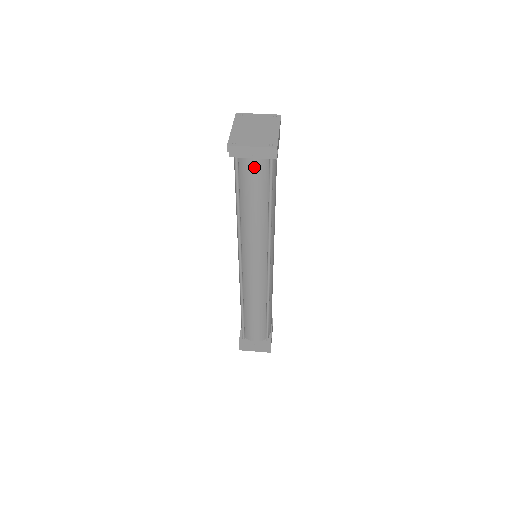
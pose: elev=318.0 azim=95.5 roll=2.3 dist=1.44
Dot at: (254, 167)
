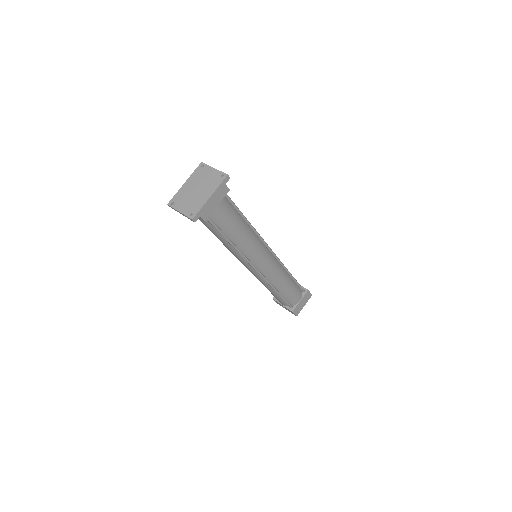
Dot at: (198, 218)
